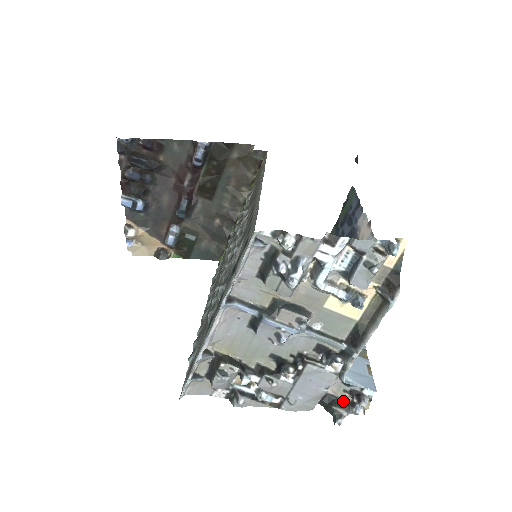
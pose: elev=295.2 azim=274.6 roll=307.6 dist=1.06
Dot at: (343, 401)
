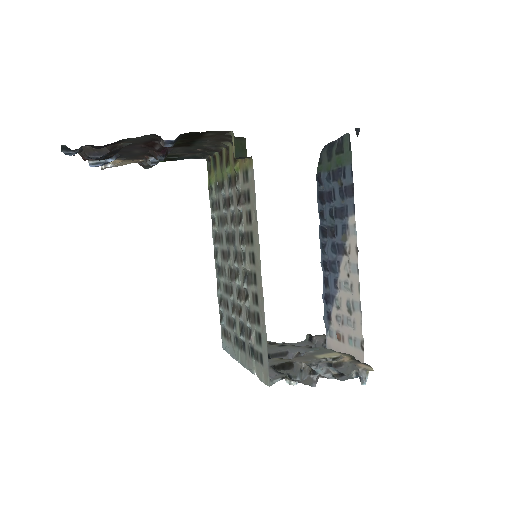
Dot at: (325, 335)
